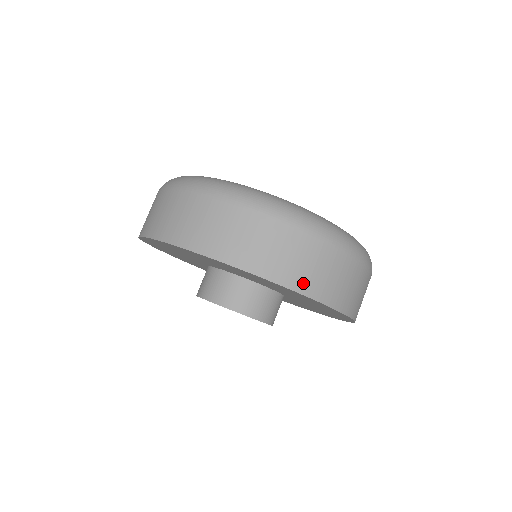
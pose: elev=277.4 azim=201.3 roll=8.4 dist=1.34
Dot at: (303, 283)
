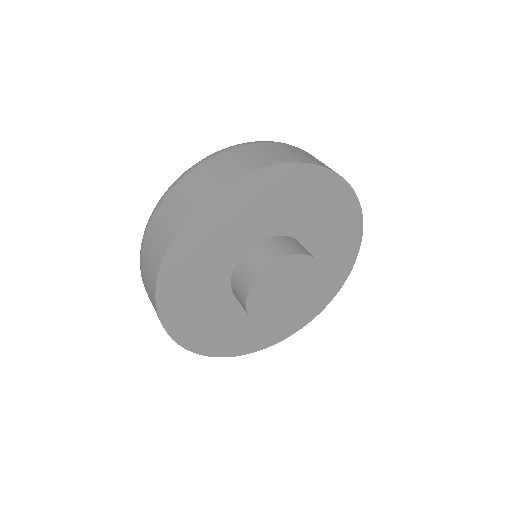
Dot at: occluded
